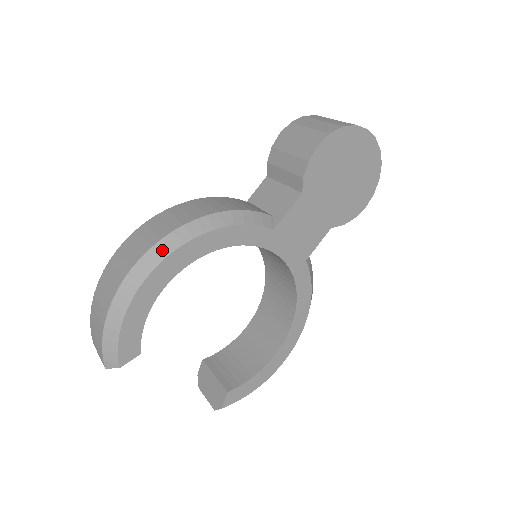
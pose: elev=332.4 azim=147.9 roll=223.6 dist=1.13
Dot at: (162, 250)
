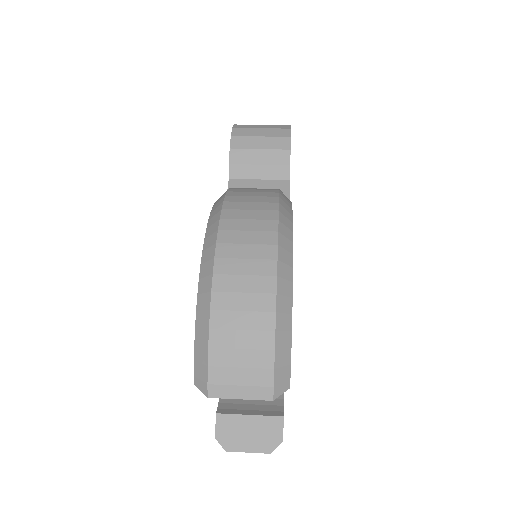
Dot at: (286, 222)
